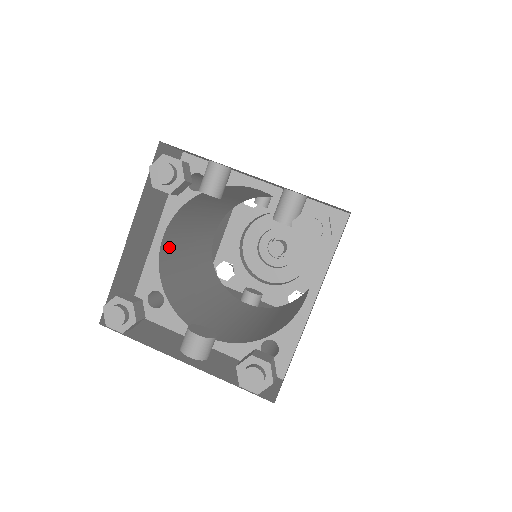
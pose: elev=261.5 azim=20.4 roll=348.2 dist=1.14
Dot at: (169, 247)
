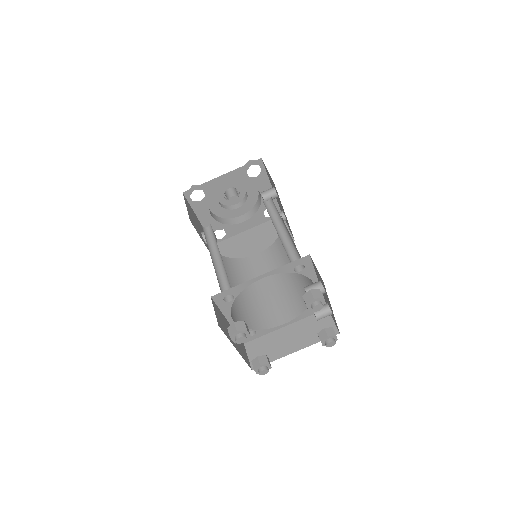
Dot at: occluded
